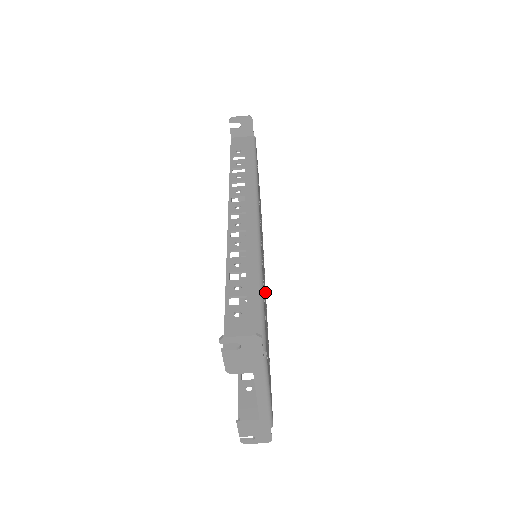
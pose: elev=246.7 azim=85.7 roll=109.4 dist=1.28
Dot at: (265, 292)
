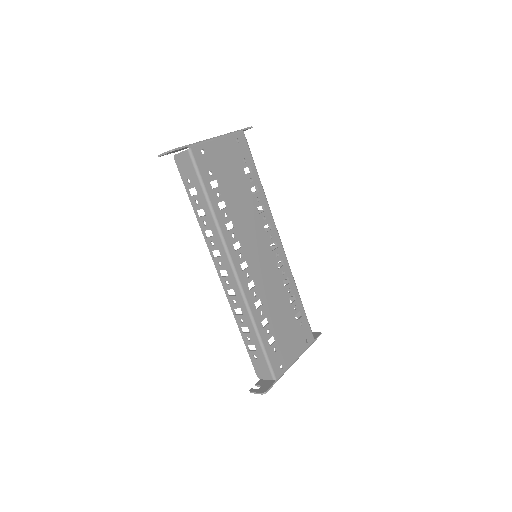
Dot at: occluded
